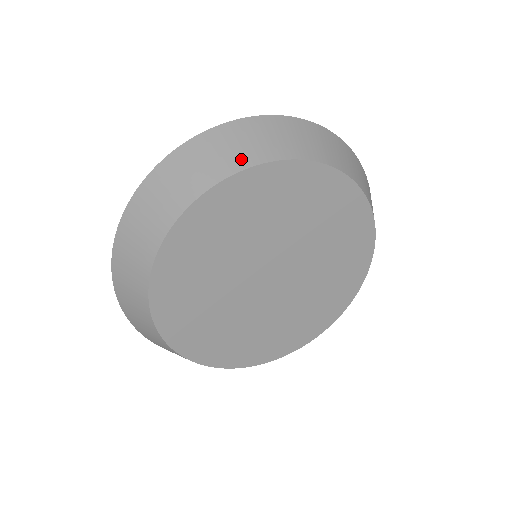
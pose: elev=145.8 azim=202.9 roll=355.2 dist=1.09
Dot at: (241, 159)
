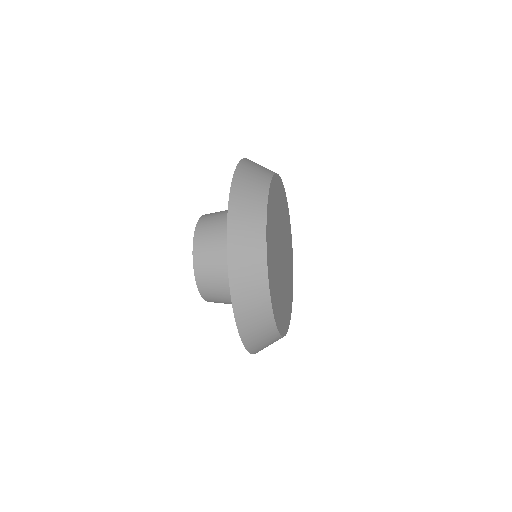
Dot at: occluded
